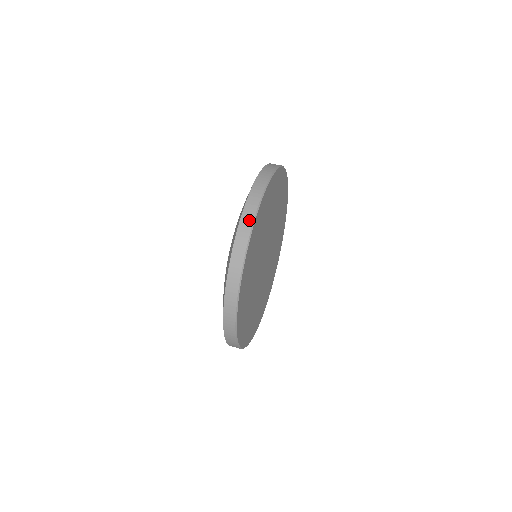
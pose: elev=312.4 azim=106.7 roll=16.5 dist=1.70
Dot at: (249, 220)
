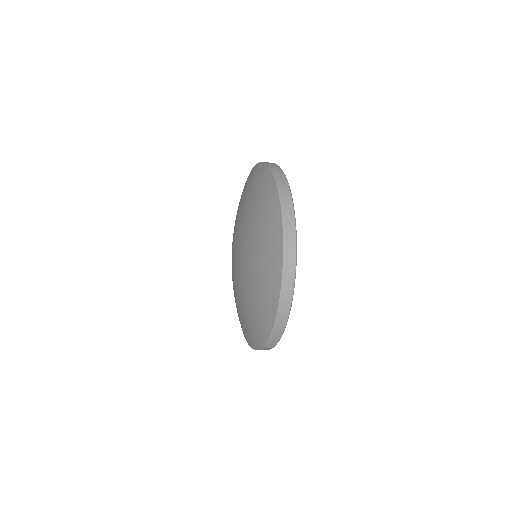
Dot at: (291, 225)
